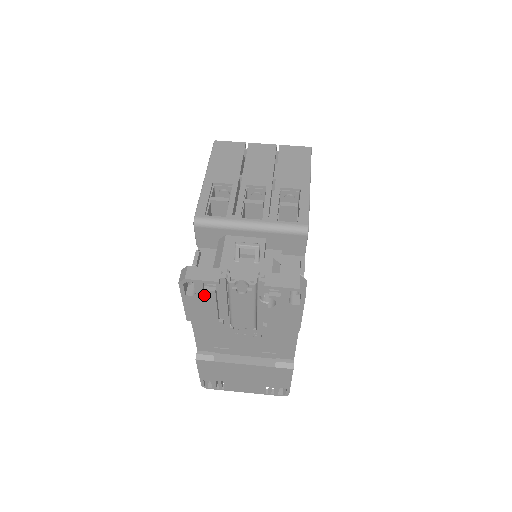
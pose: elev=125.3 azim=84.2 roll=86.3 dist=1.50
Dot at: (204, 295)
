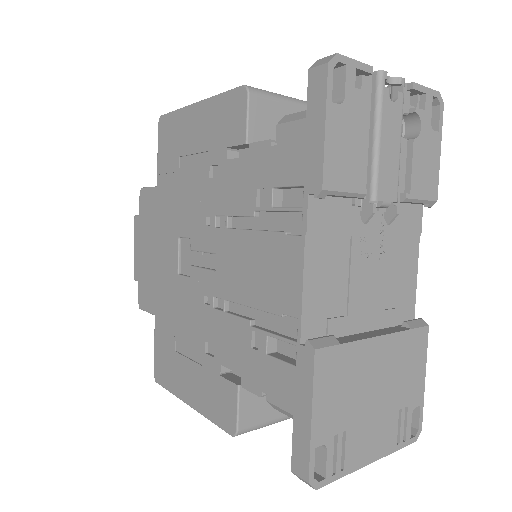
Dot at: (353, 103)
